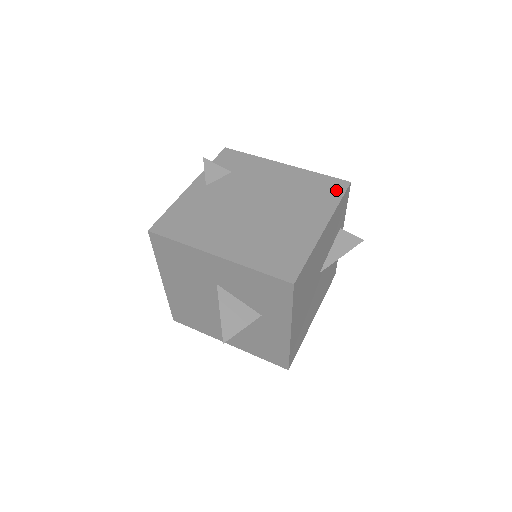
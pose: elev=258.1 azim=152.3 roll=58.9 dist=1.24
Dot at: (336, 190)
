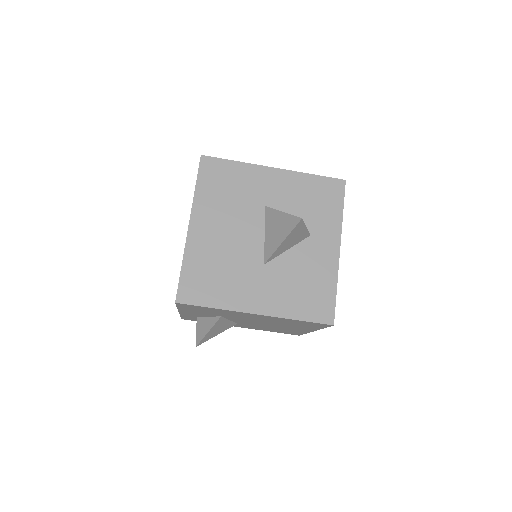
Dot at: occluded
